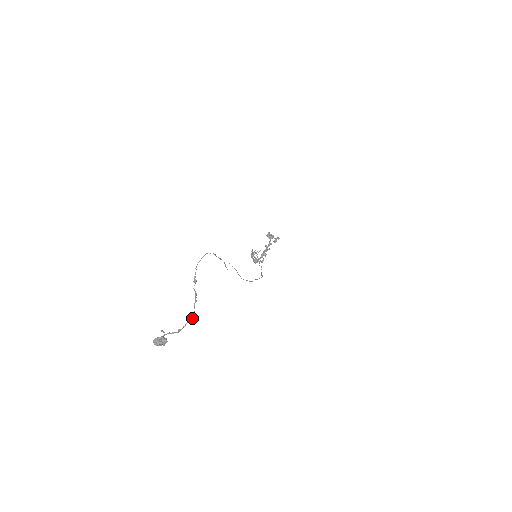
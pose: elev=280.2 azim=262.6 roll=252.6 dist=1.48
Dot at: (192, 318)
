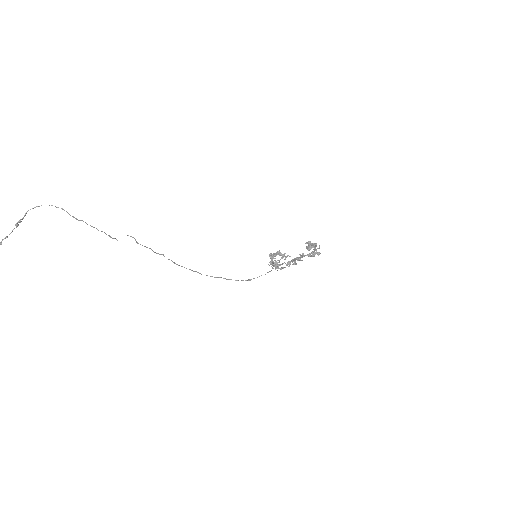
Dot at: out of frame
